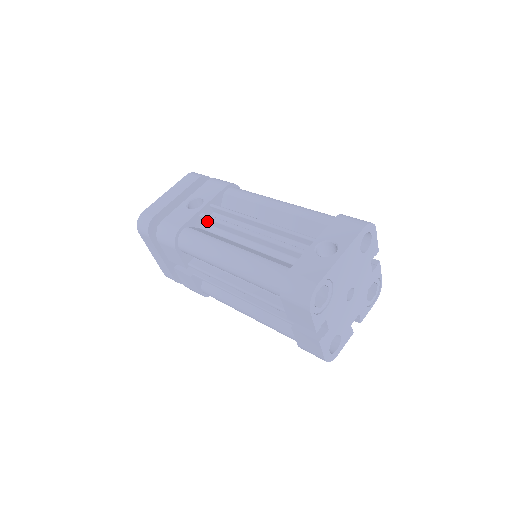
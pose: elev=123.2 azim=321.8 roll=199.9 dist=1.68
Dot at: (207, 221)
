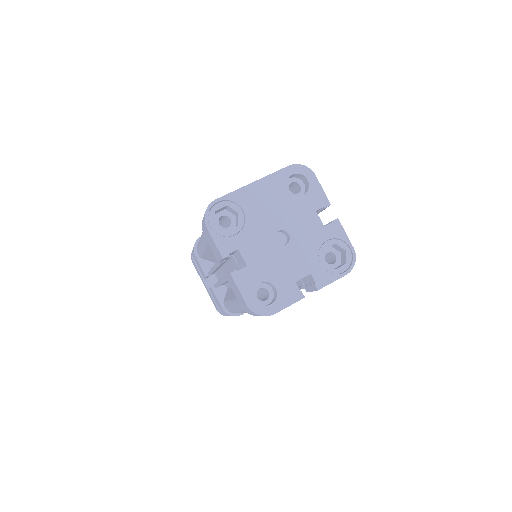
Dot at: occluded
